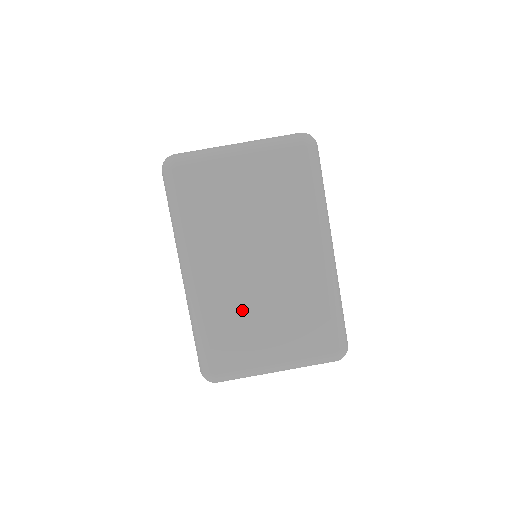
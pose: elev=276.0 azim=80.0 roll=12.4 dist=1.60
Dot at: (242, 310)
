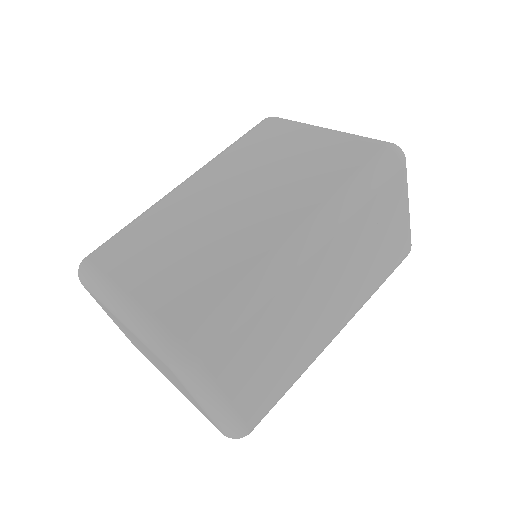
Dot at: (173, 228)
